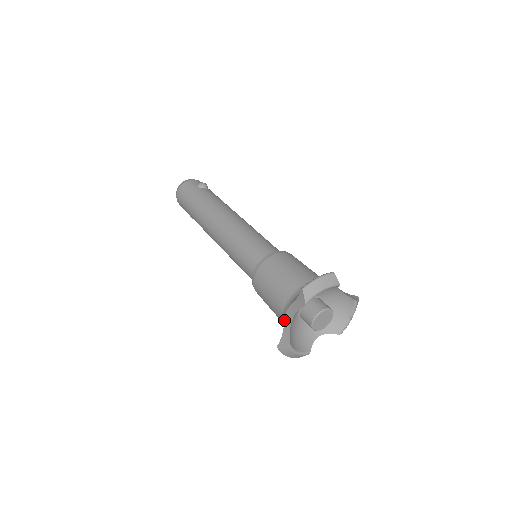
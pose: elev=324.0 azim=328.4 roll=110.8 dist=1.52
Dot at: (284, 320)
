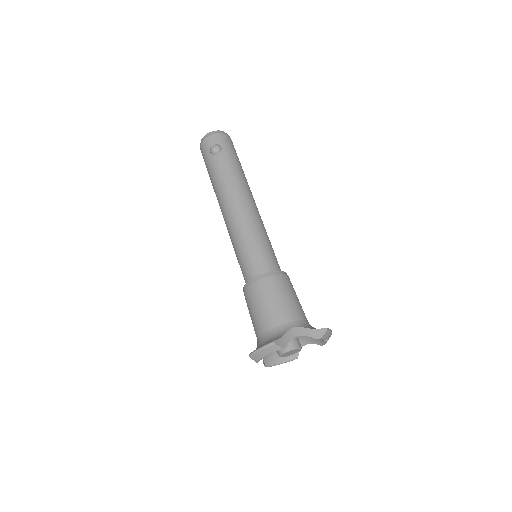
Dot at: occluded
